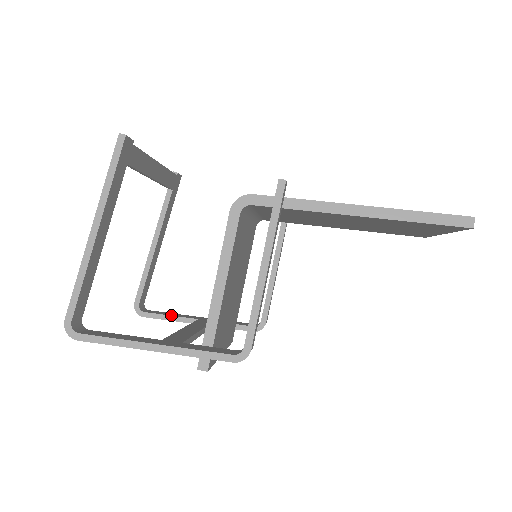
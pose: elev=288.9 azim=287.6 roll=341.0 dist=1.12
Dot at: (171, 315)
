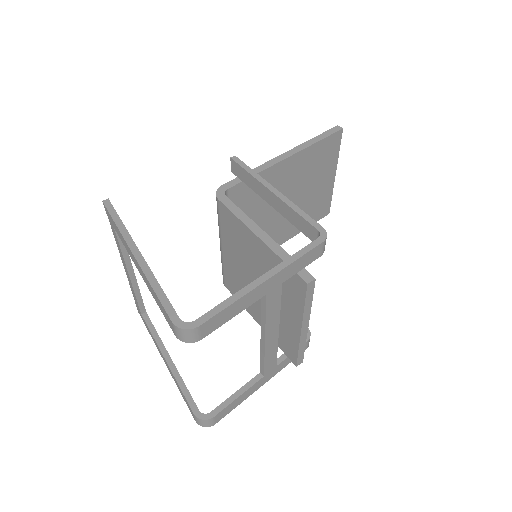
Dot at: (235, 392)
